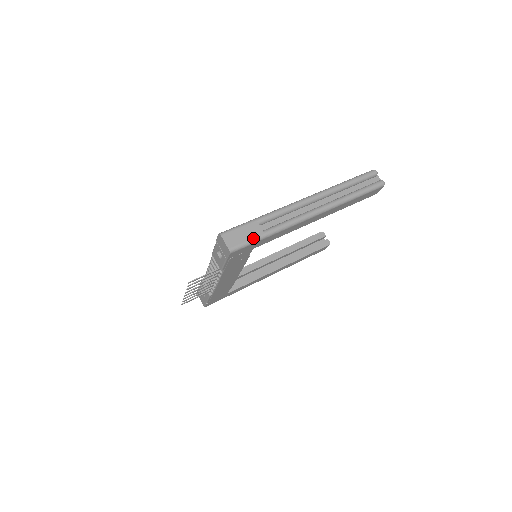
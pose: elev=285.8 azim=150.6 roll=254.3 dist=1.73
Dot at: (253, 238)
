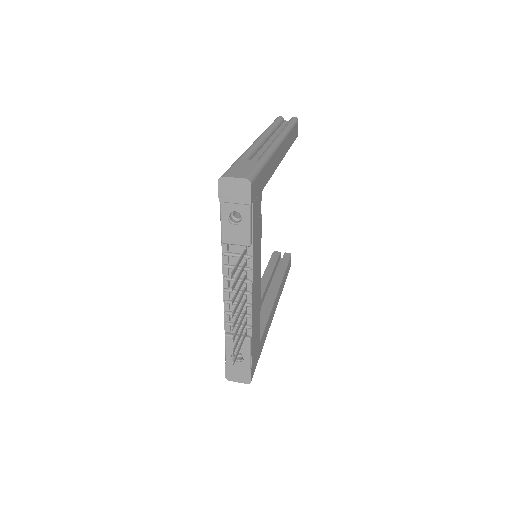
Dot at: (255, 166)
